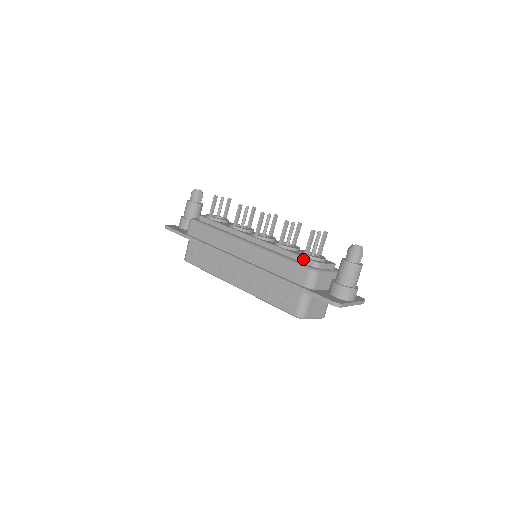
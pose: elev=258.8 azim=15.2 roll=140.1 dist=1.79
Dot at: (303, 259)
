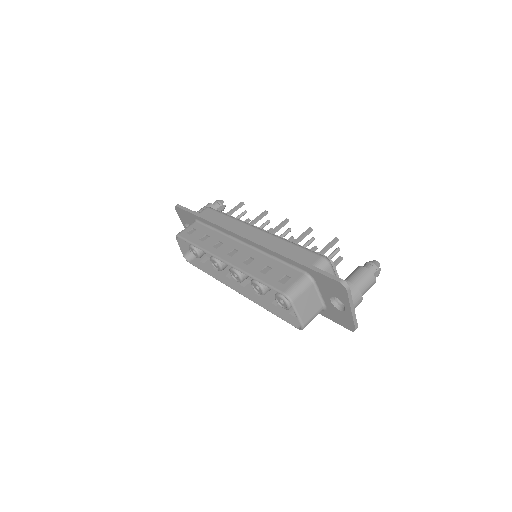
Dot at: occluded
